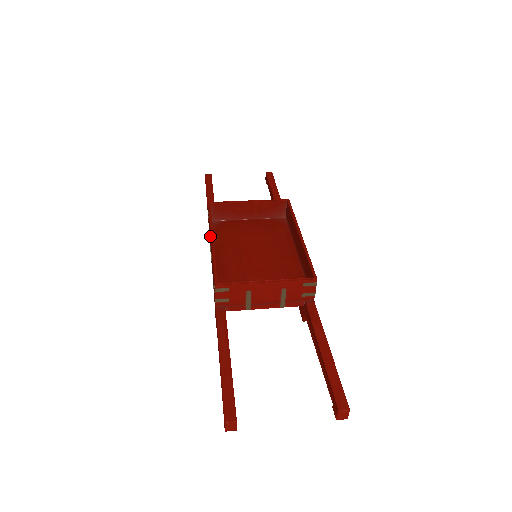
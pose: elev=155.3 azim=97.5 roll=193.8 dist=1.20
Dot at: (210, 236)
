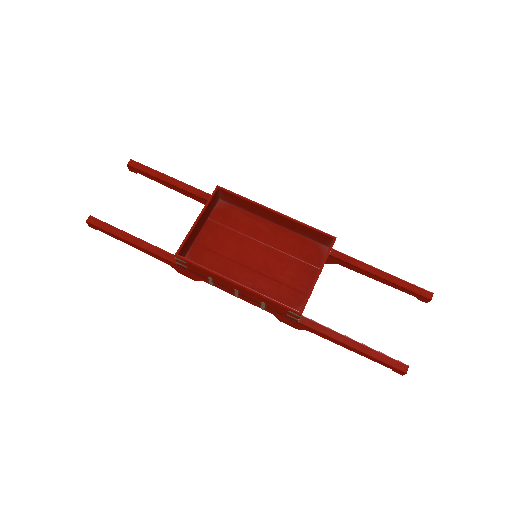
Dot at: (225, 282)
